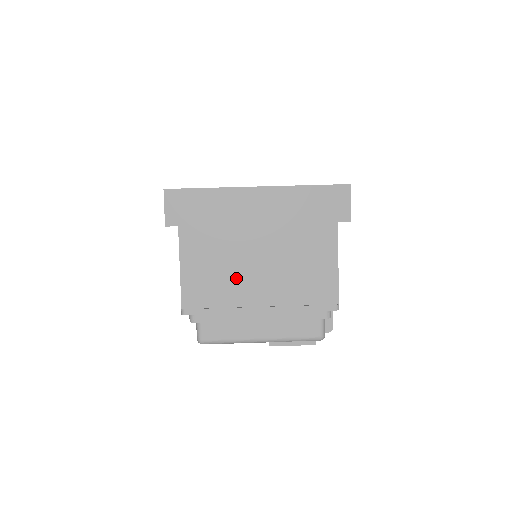
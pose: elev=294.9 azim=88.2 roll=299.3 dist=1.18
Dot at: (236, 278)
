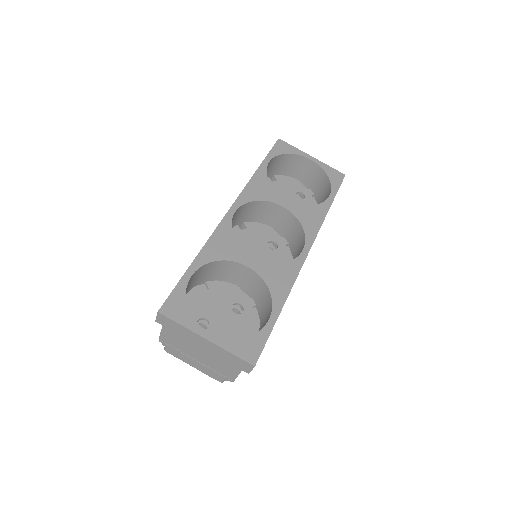
Dot at: (188, 348)
